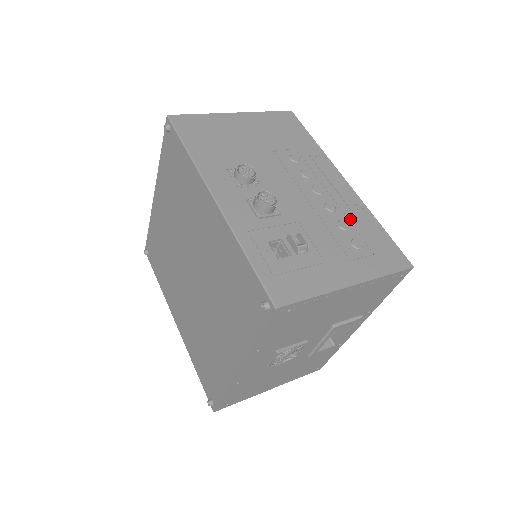
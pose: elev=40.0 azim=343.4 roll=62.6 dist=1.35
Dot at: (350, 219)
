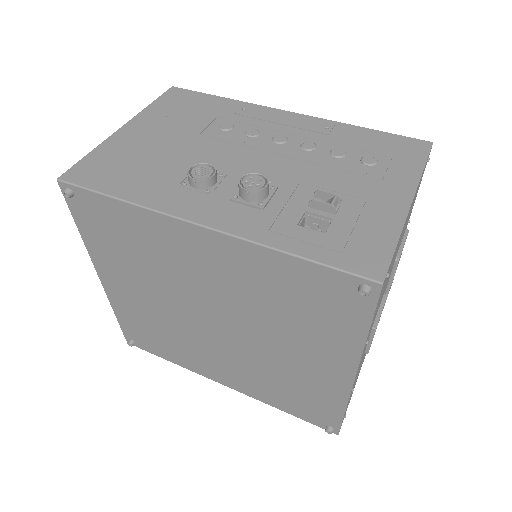
Dot at: (336, 143)
